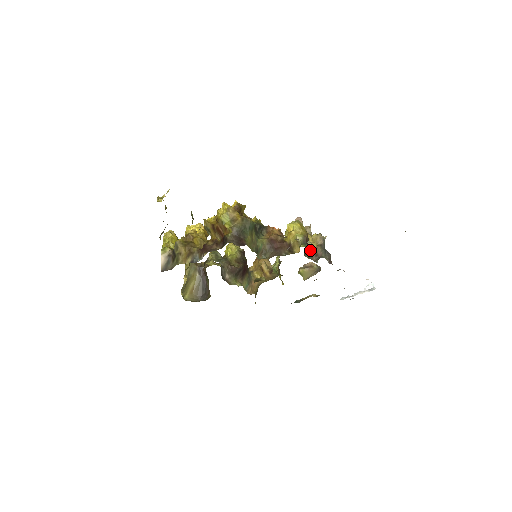
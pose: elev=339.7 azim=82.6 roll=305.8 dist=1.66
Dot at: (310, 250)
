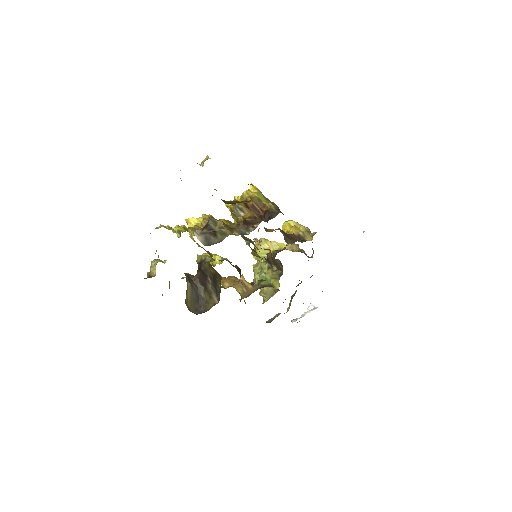
Dot at: (298, 251)
